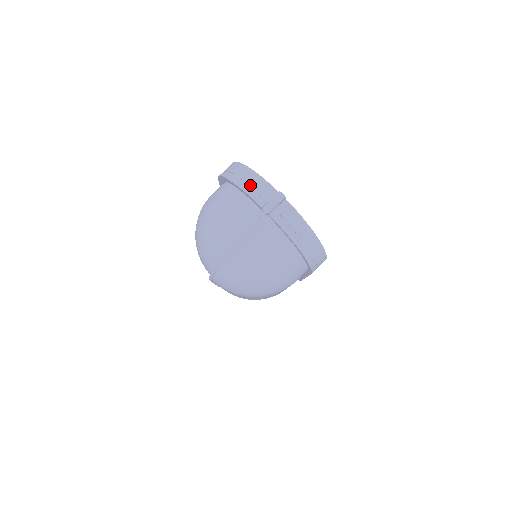
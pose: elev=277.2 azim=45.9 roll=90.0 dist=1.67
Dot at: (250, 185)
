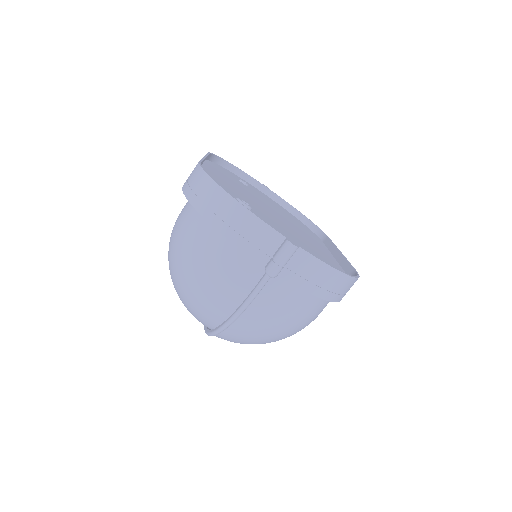
Dot at: (238, 230)
